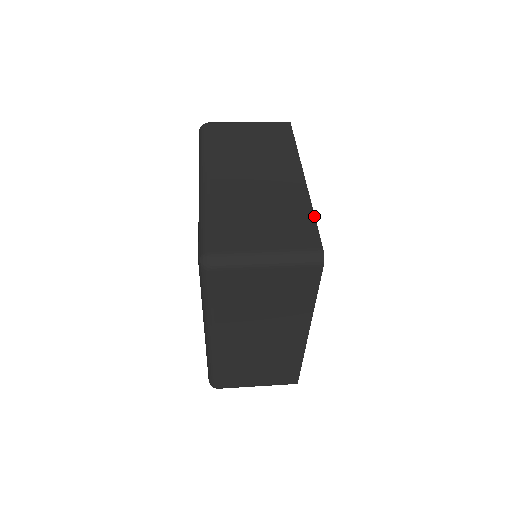
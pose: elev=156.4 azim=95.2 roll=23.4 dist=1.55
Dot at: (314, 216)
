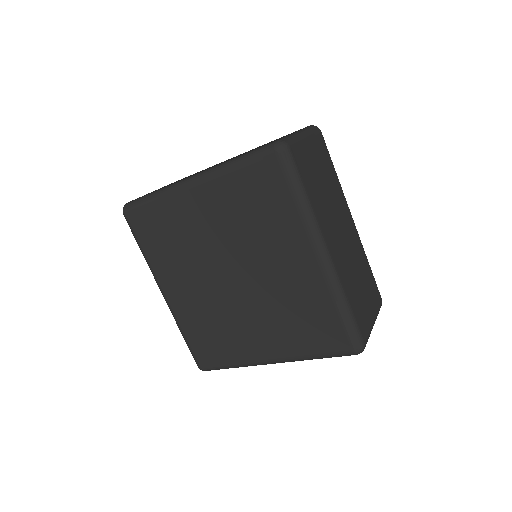
Dot at: occluded
